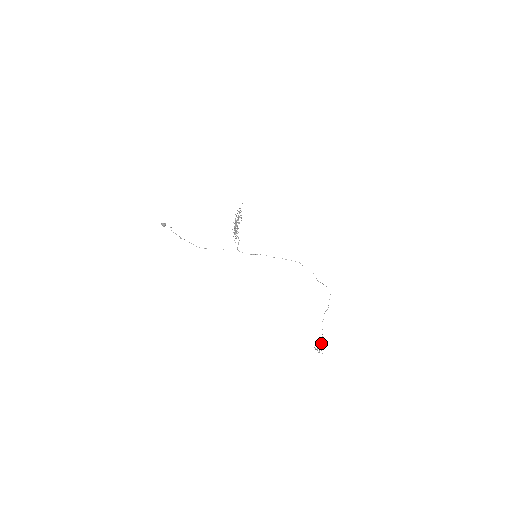
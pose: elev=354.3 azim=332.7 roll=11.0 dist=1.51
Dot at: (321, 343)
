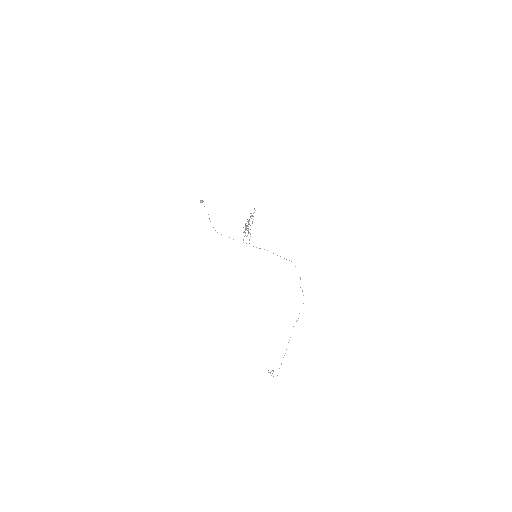
Dot at: occluded
